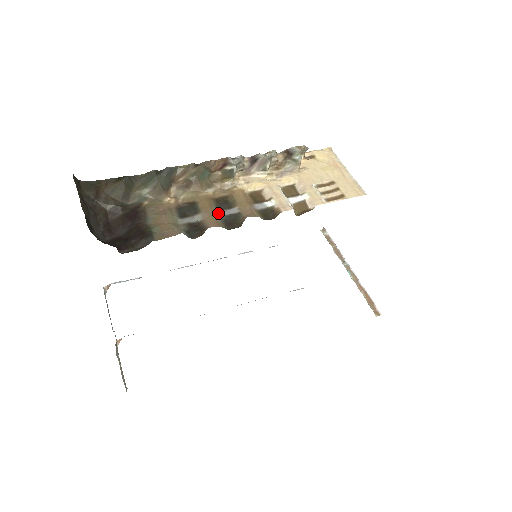
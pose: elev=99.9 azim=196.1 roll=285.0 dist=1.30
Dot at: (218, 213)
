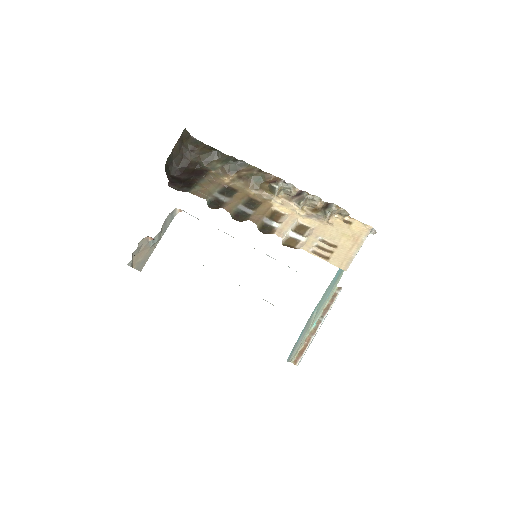
Dot at: (240, 206)
